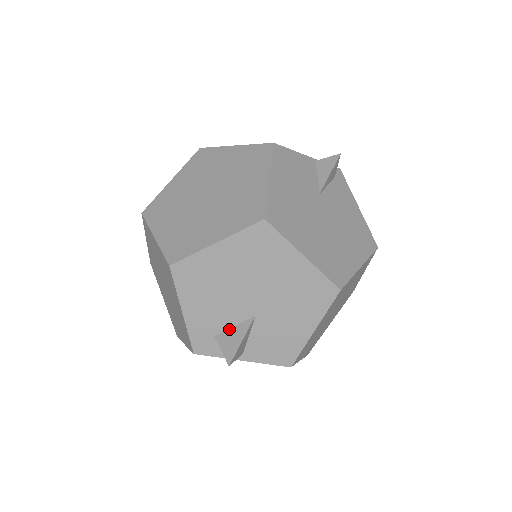
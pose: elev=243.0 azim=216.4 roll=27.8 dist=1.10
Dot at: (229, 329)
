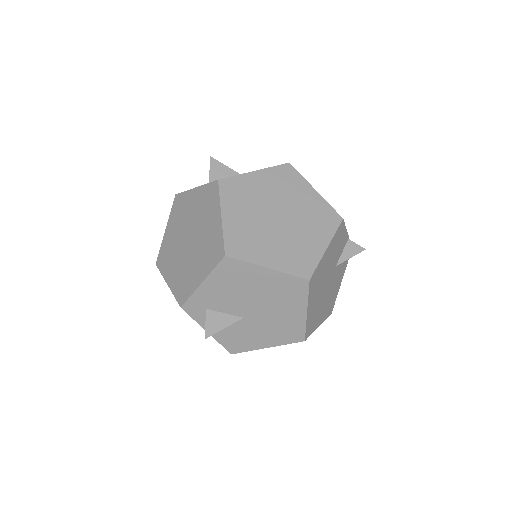
Dot at: (220, 312)
